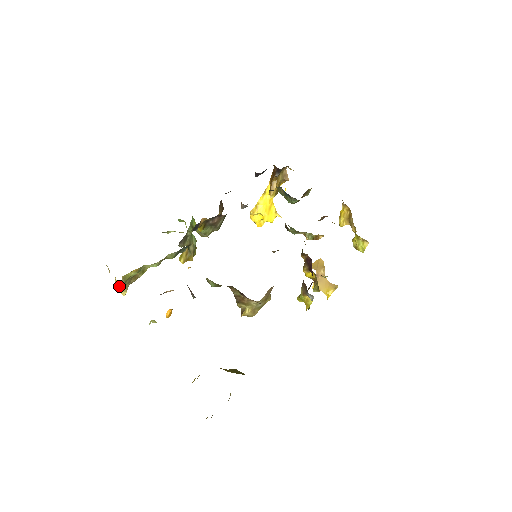
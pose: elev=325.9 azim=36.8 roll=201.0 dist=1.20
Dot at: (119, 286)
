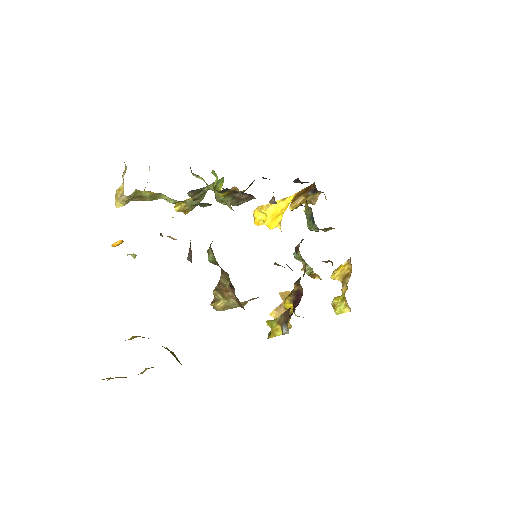
Dot at: (122, 196)
